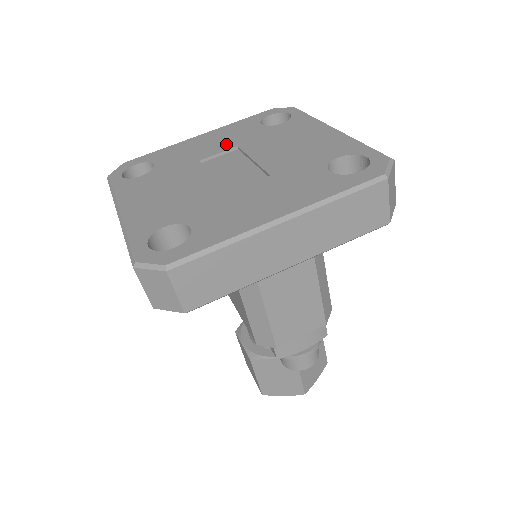
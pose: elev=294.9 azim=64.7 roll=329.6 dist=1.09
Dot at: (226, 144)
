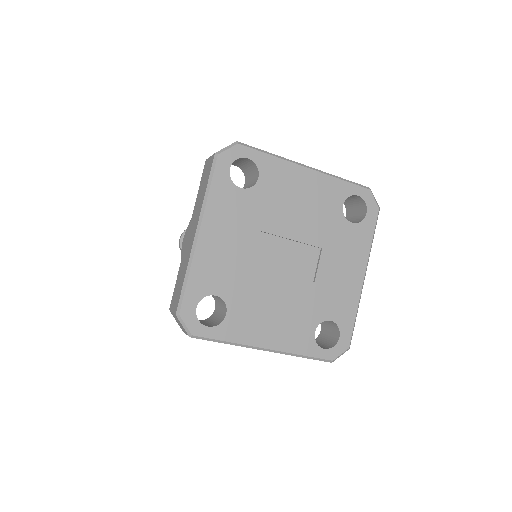
Dot at: (246, 234)
